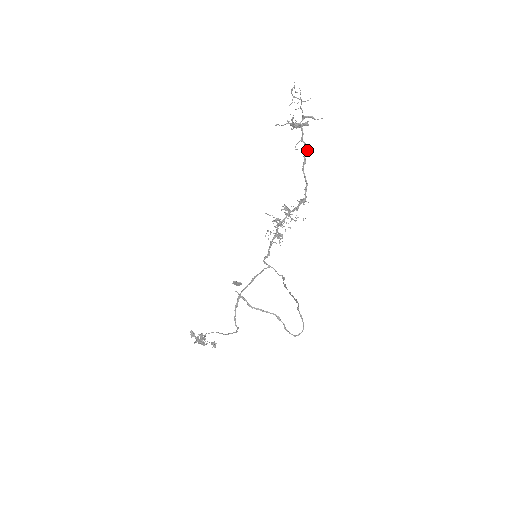
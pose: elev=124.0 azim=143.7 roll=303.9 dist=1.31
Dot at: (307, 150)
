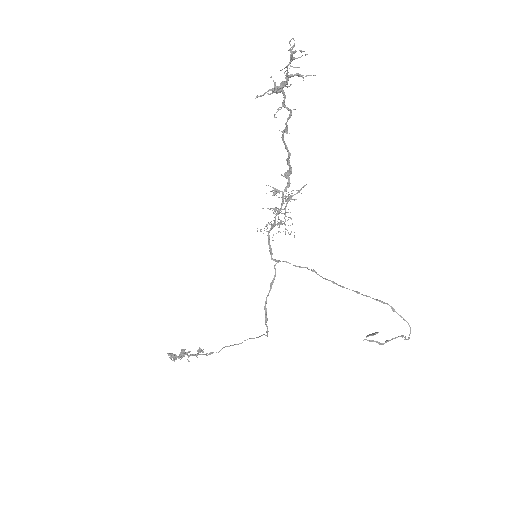
Dot at: occluded
